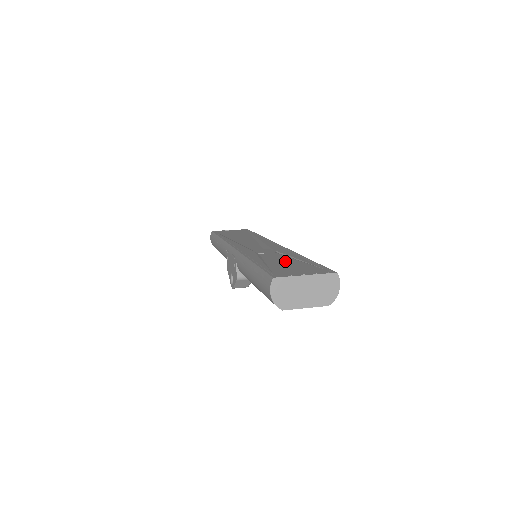
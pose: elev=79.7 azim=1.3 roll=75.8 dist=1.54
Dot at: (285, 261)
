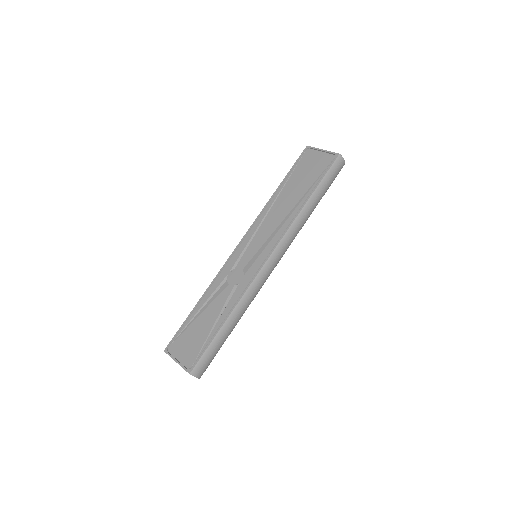
Dot at: (207, 320)
